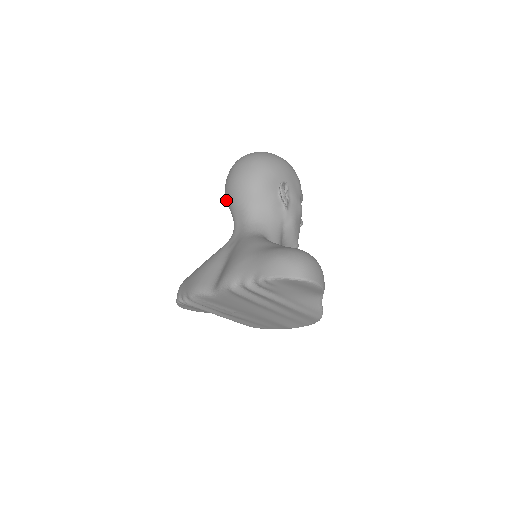
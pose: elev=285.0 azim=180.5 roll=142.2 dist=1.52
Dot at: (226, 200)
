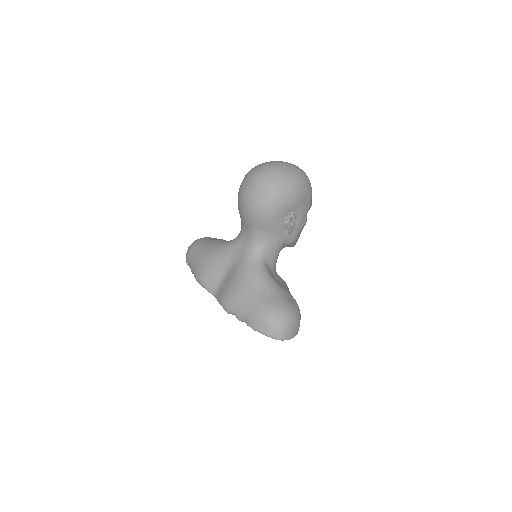
Dot at: occluded
